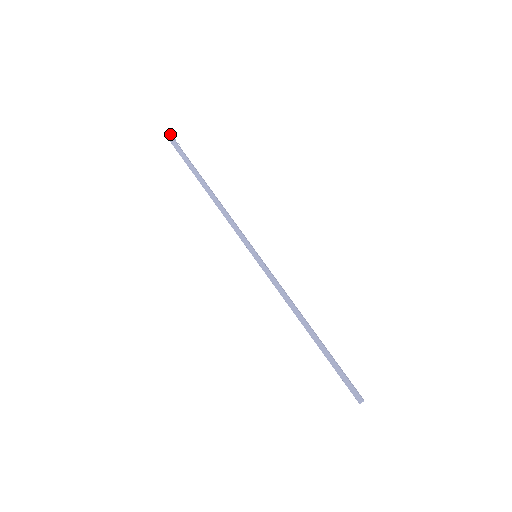
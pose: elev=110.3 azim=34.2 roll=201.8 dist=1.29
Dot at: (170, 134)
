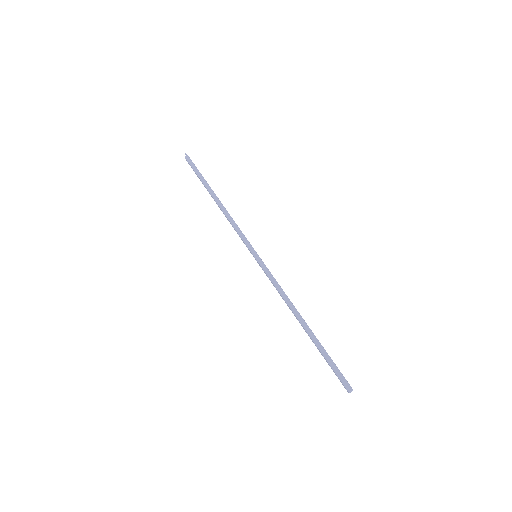
Dot at: (185, 153)
